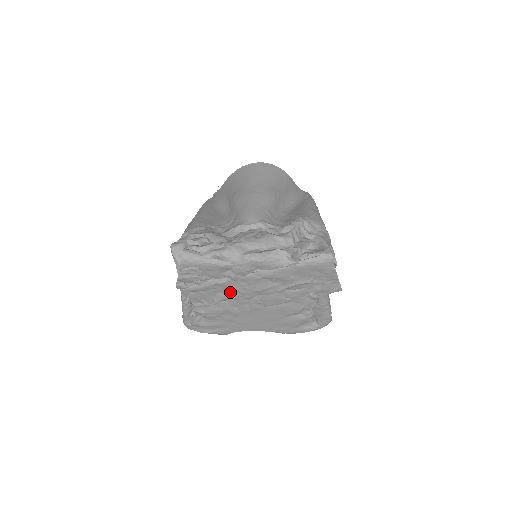
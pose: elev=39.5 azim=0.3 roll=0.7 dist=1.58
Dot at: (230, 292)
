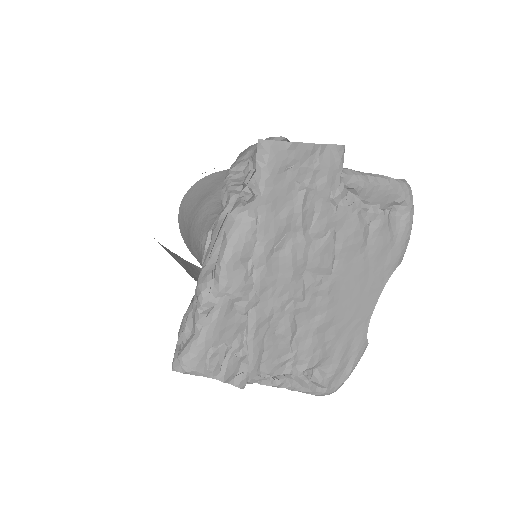
Dot at: (280, 316)
